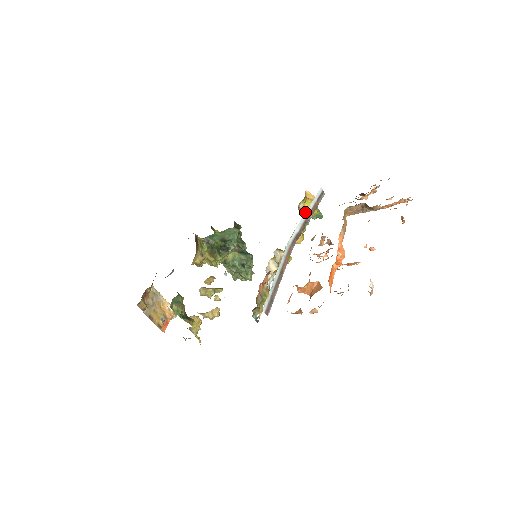
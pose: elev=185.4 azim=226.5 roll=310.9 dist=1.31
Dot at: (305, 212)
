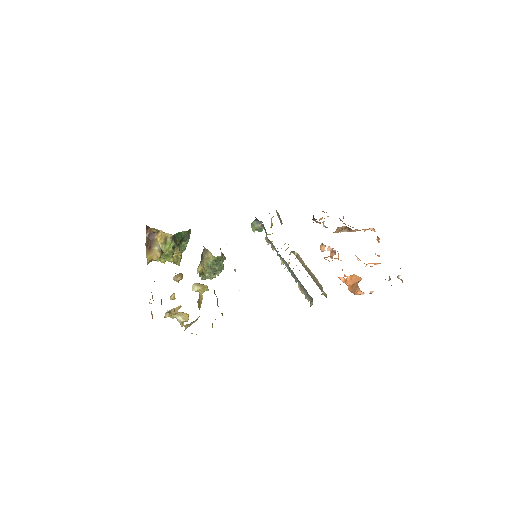
Dot at: occluded
